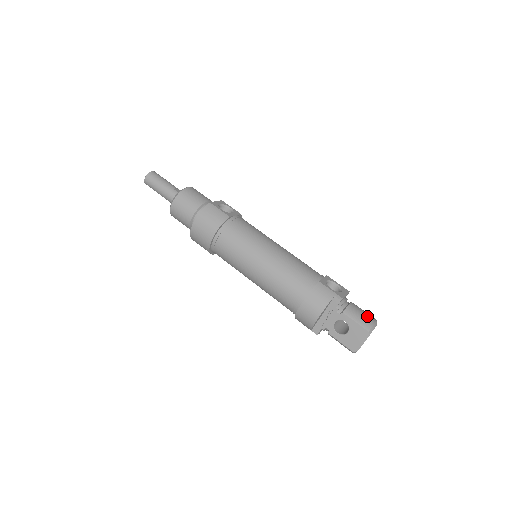
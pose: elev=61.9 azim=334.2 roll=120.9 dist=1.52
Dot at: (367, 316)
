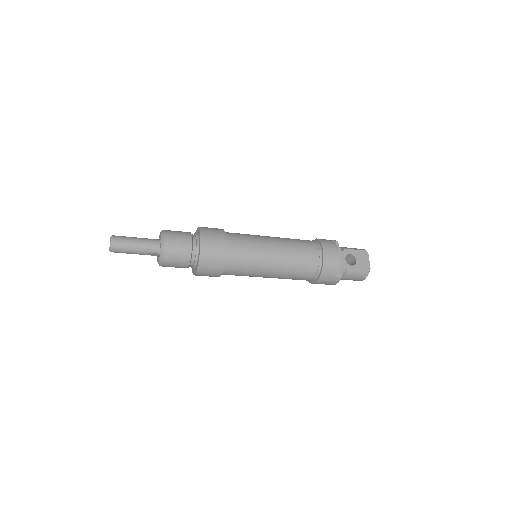
Dot at: occluded
